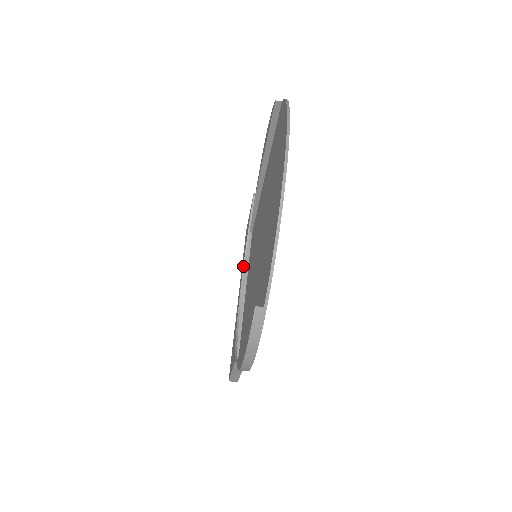
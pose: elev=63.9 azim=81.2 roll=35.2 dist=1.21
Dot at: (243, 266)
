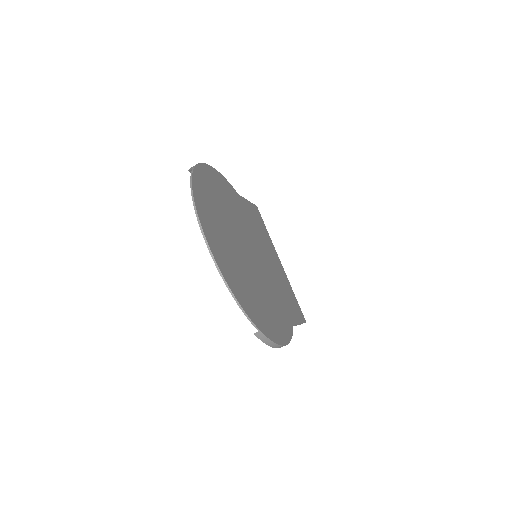
Dot at: occluded
